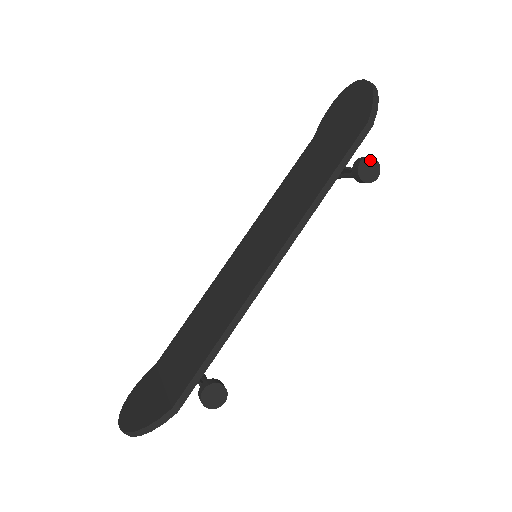
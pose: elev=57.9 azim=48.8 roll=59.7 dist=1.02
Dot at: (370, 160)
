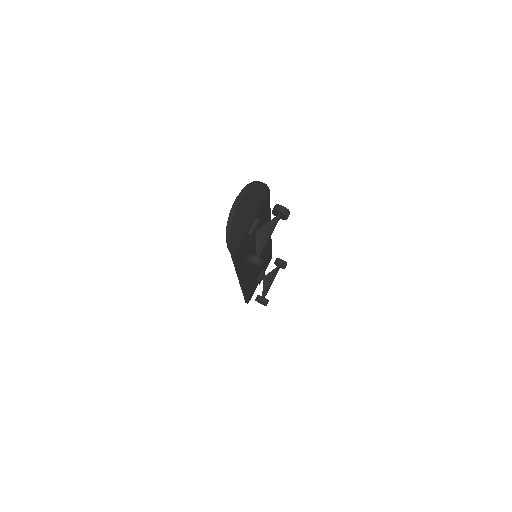
Dot at: occluded
